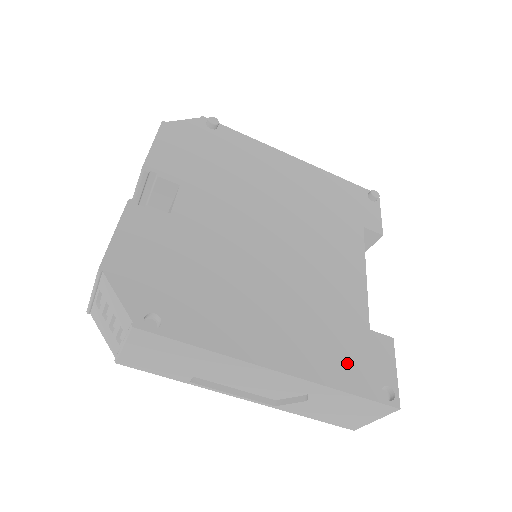
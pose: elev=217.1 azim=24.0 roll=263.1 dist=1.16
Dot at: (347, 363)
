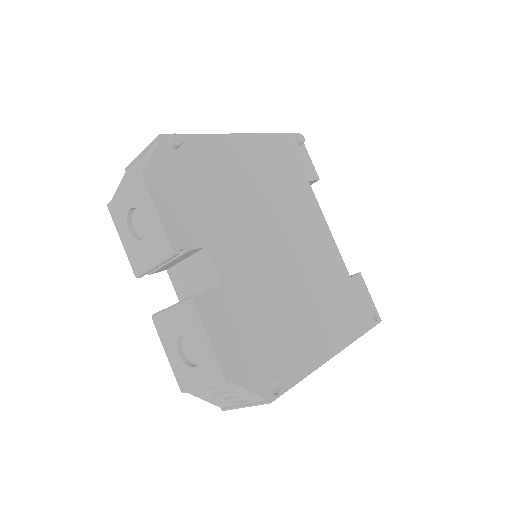
Dot at: (354, 314)
